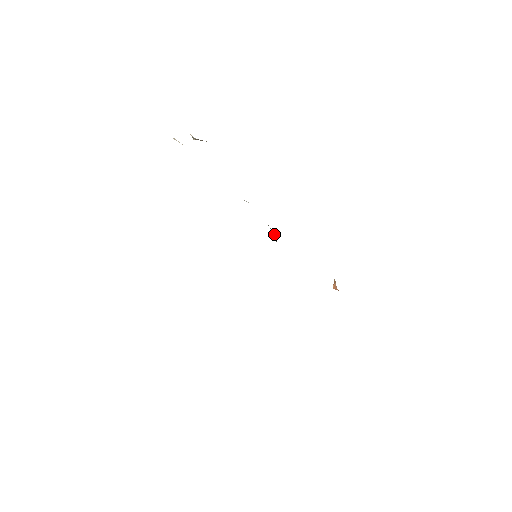
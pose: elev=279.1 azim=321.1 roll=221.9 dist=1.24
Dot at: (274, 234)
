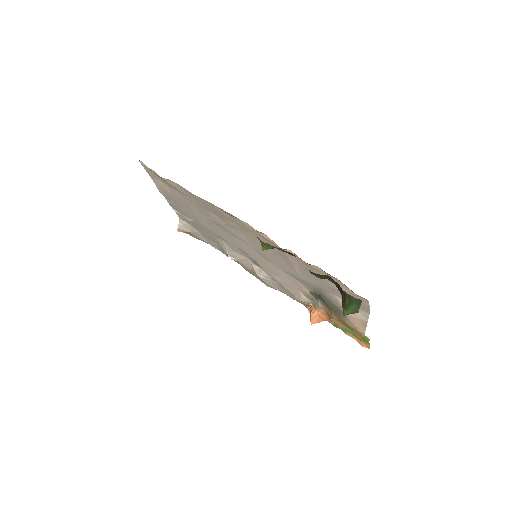
Dot at: (258, 269)
